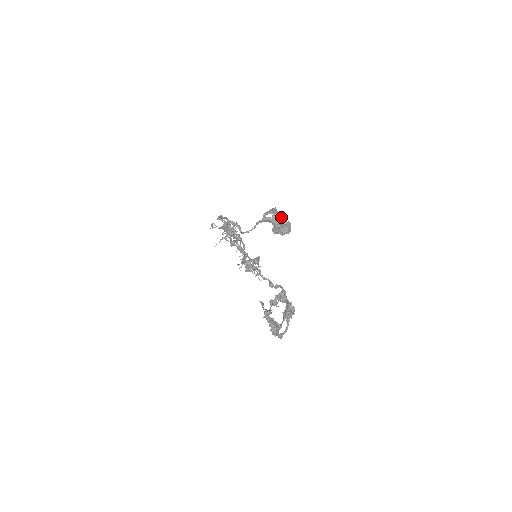
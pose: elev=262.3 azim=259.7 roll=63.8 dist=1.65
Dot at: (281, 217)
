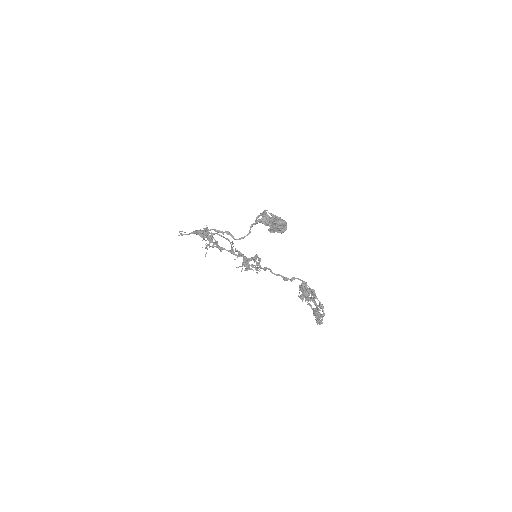
Dot at: (276, 218)
